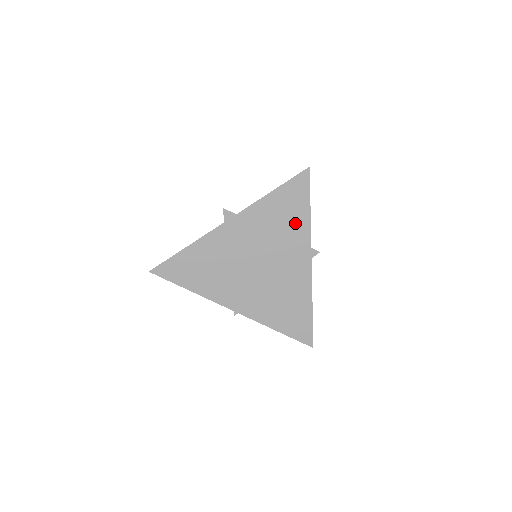
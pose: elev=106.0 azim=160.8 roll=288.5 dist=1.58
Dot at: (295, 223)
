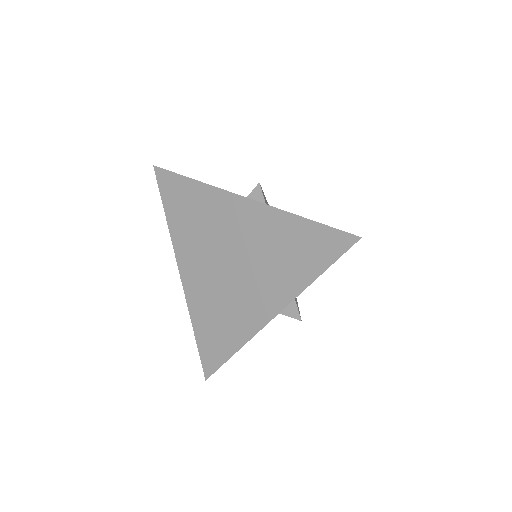
Dot at: (294, 270)
